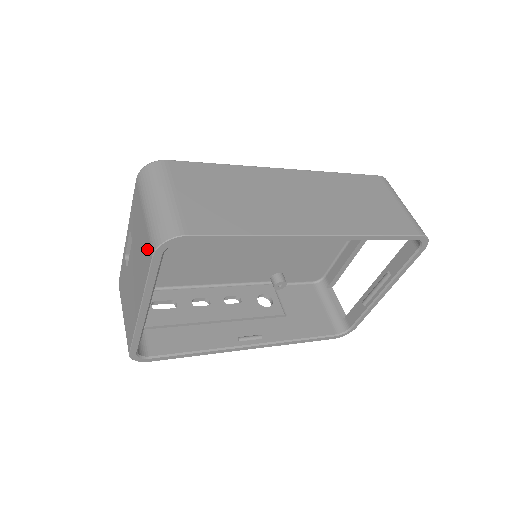
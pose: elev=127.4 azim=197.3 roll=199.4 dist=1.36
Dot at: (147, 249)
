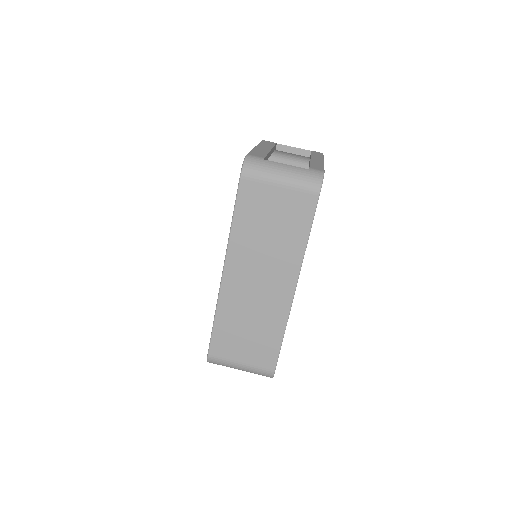
Dot at: occluded
